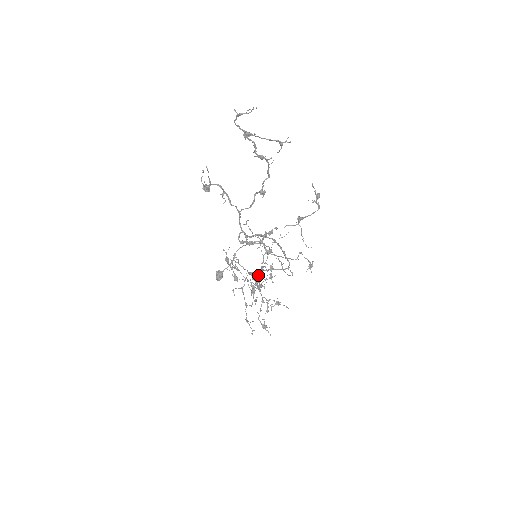
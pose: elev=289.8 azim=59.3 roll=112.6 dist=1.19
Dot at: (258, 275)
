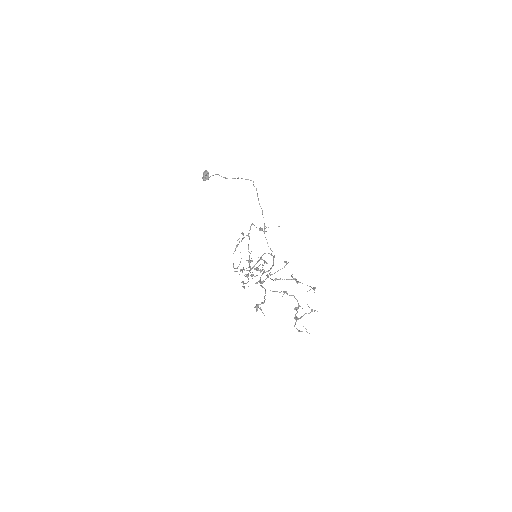
Dot at: (255, 276)
